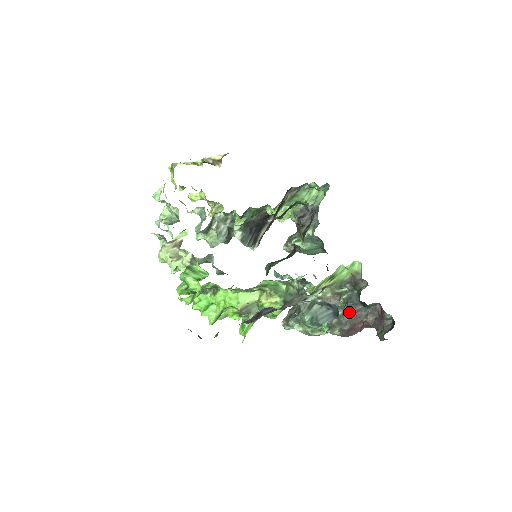
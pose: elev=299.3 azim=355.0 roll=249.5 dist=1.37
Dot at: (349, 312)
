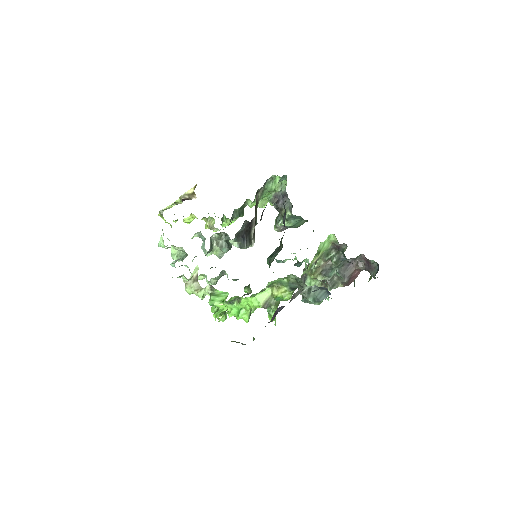
Dot at: (340, 276)
